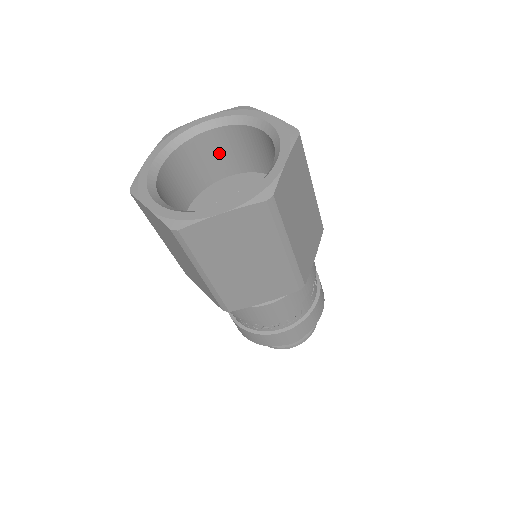
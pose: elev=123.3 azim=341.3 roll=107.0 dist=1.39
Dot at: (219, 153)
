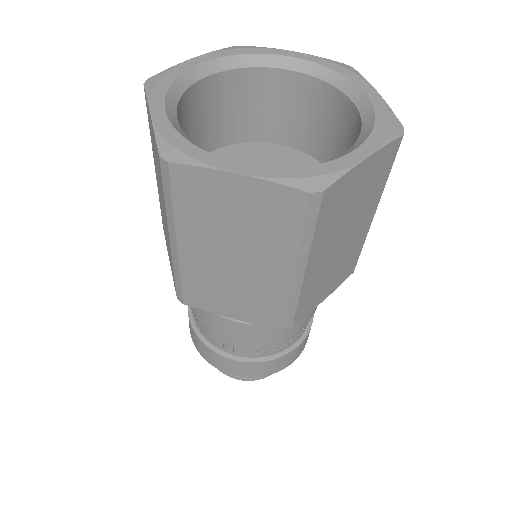
Dot at: (210, 114)
